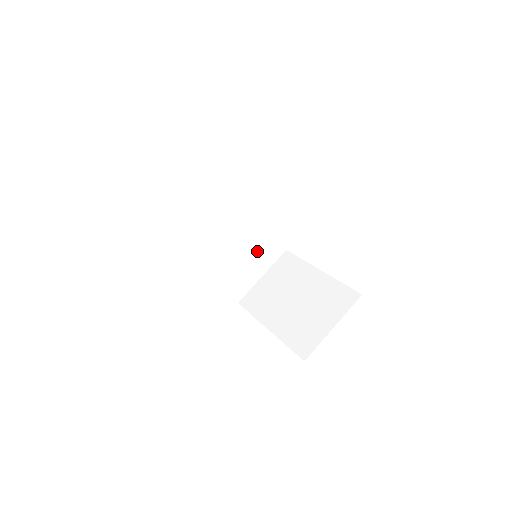
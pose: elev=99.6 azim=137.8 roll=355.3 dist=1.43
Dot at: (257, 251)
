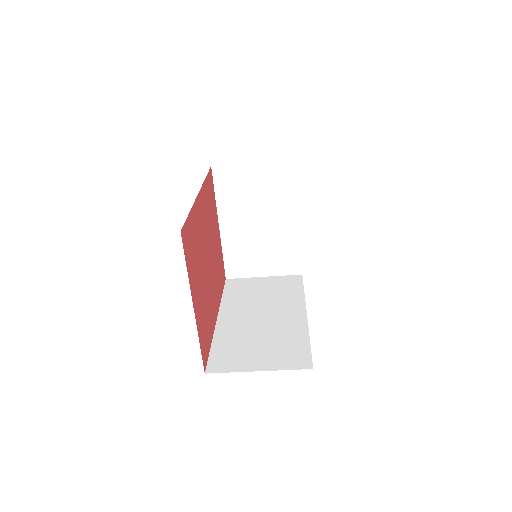
Dot at: occluded
